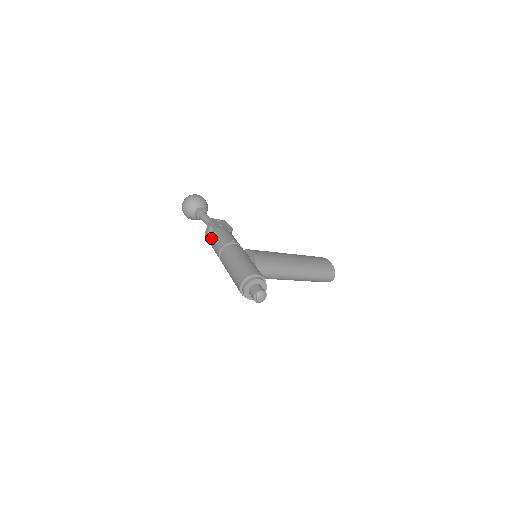
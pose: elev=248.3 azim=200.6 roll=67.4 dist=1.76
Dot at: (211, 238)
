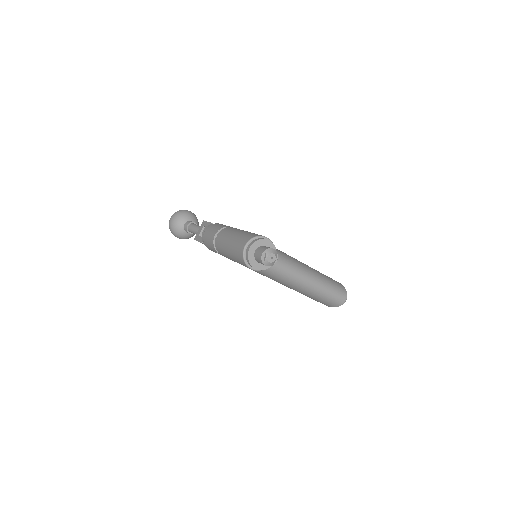
Dot at: (204, 231)
